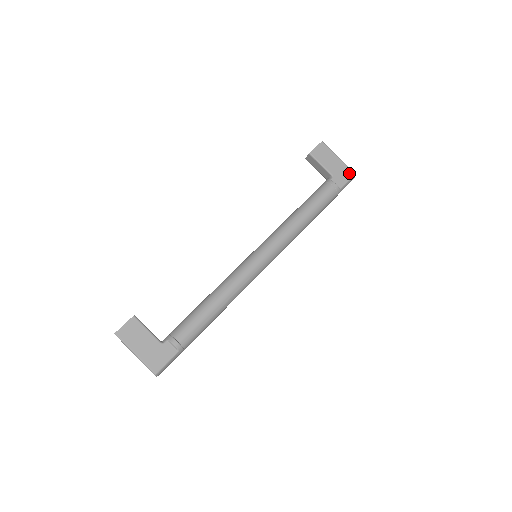
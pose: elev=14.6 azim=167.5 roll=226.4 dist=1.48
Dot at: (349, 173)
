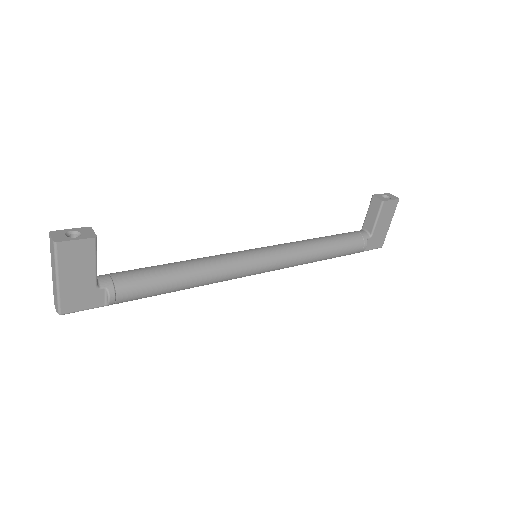
Dot at: (381, 243)
